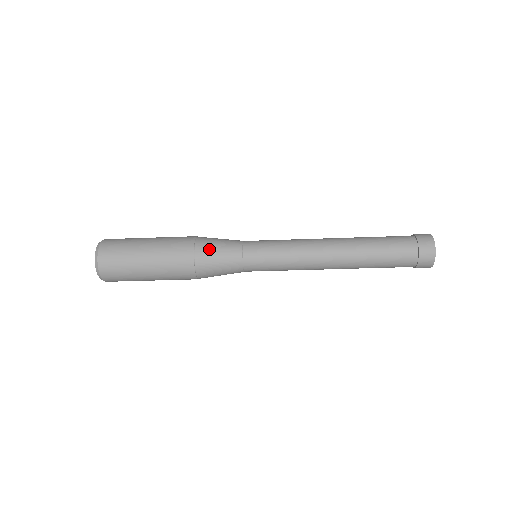
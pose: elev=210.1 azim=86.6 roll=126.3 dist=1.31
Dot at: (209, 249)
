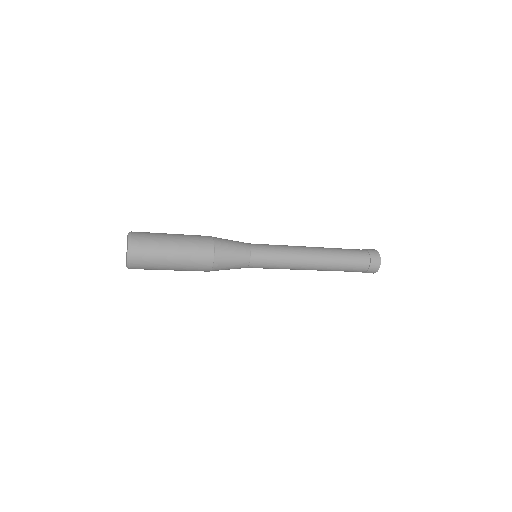
Dot at: (225, 244)
